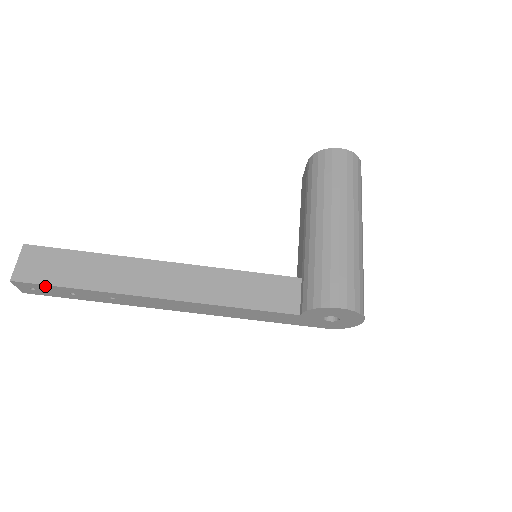
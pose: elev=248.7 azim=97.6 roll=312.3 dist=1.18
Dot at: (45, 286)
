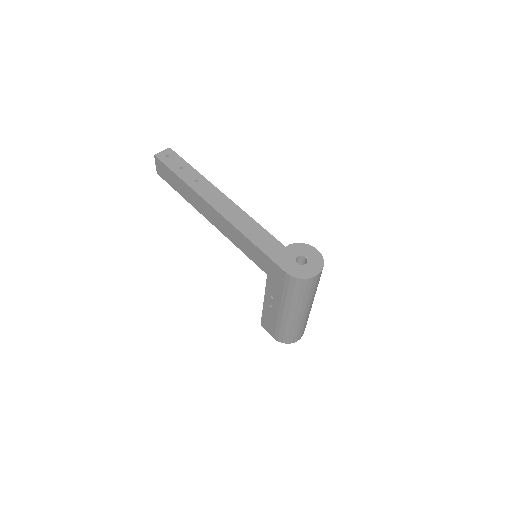
Dot at: (179, 158)
